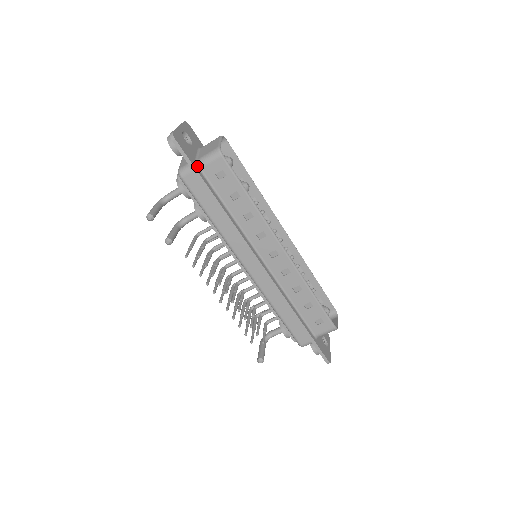
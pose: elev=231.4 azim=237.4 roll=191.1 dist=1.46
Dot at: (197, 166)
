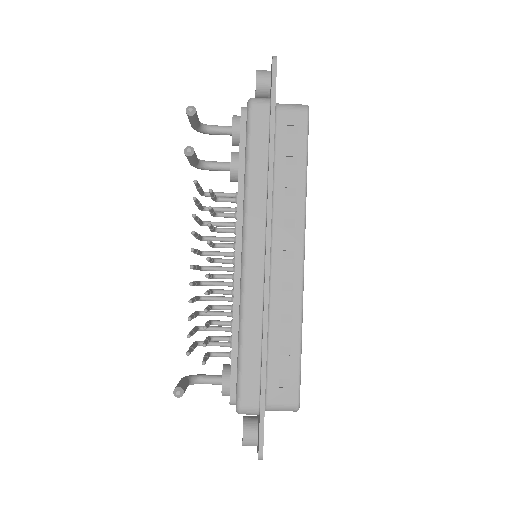
Dot at: occluded
